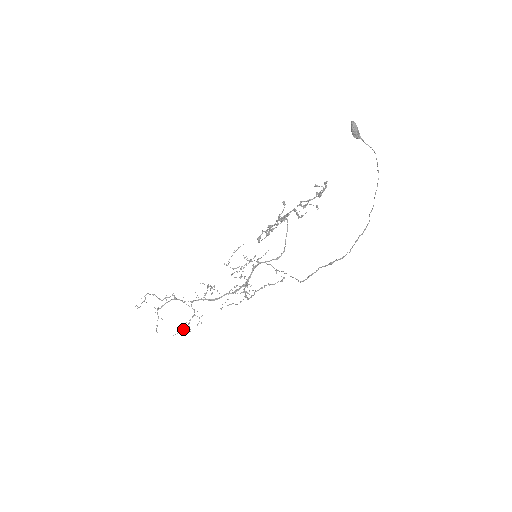
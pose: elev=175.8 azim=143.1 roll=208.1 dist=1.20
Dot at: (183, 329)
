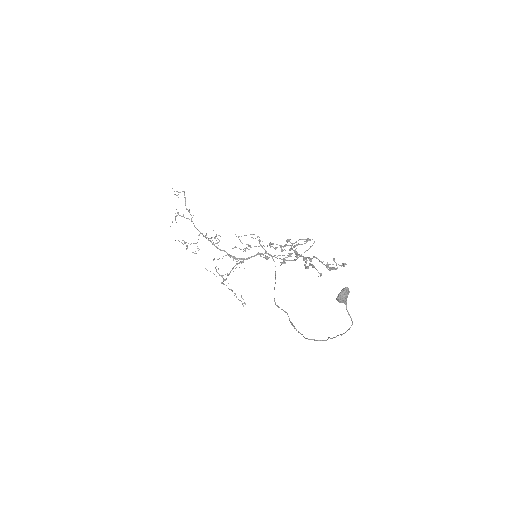
Dot at: (185, 243)
